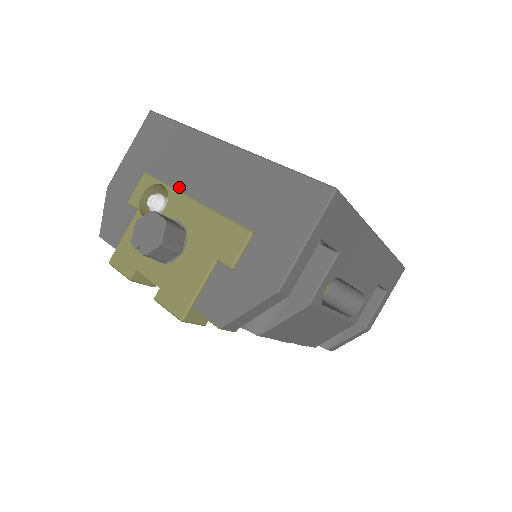
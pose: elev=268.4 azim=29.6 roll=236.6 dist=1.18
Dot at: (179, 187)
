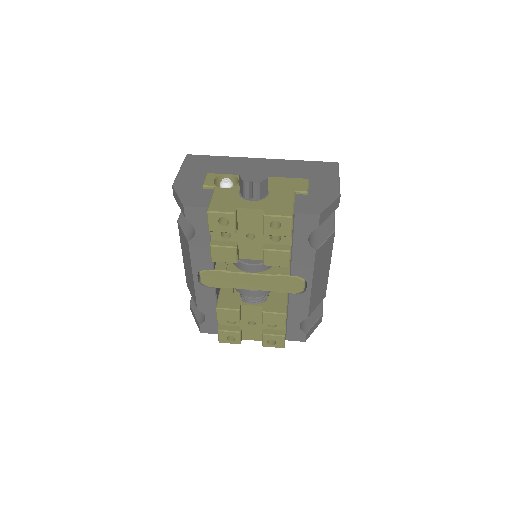
Dot at: occluded
